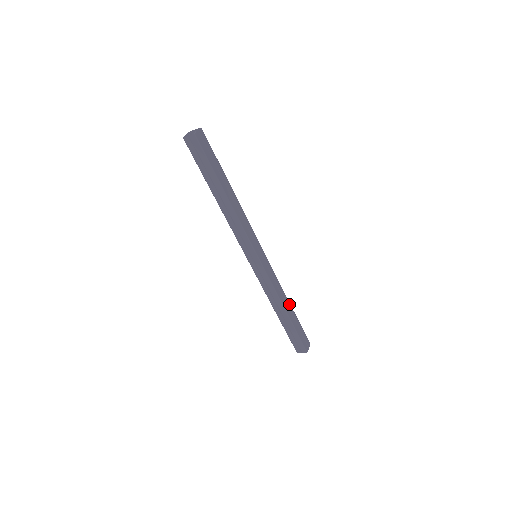
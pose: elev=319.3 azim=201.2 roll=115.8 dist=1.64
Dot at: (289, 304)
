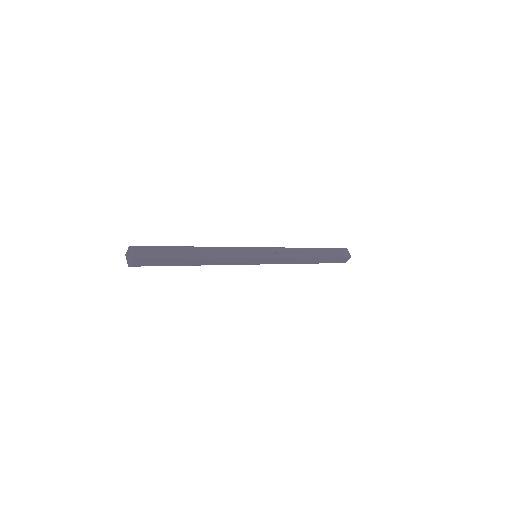
Dot at: (308, 249)
